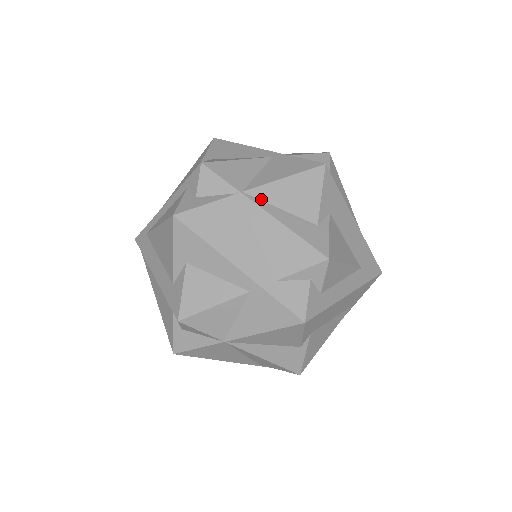
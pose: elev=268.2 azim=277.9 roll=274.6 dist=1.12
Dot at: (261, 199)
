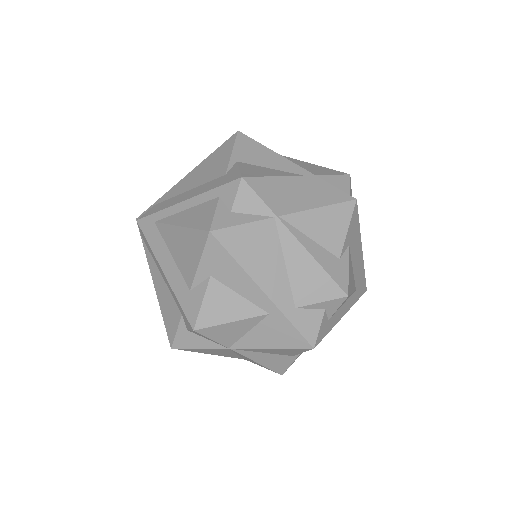
Dot at: (295, 226)
